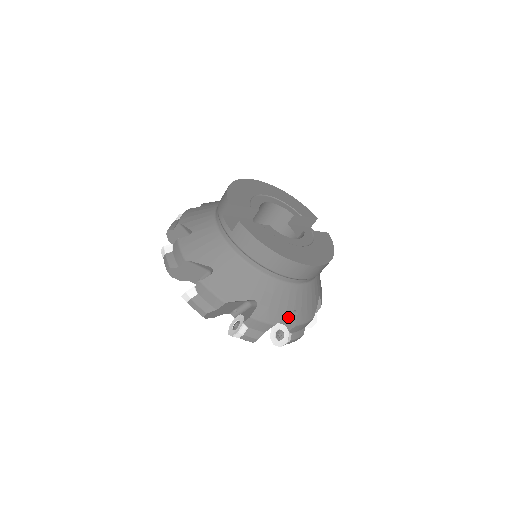
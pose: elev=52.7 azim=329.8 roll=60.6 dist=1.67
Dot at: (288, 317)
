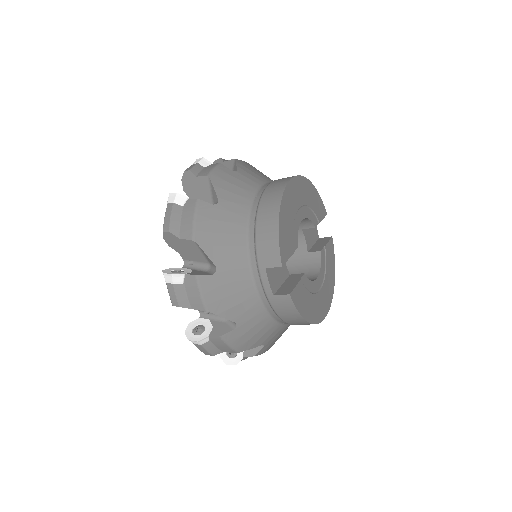
Dot at: occluded
